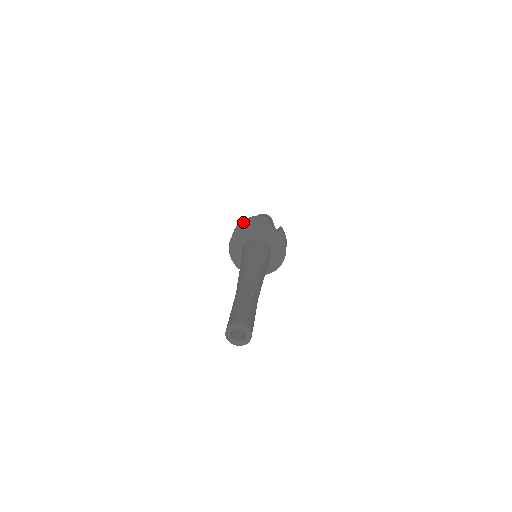
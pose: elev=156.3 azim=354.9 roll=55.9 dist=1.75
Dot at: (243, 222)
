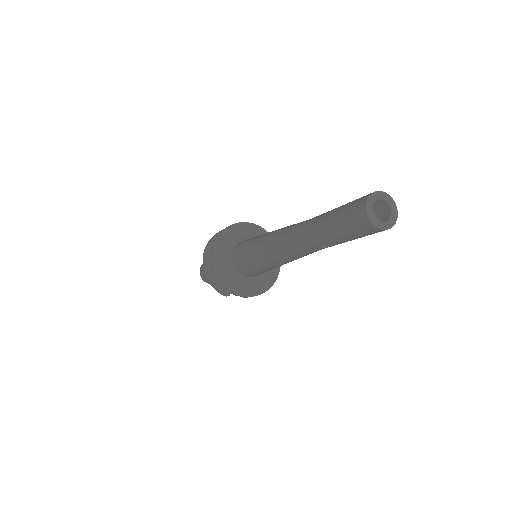
Dot at: (210, 243)
